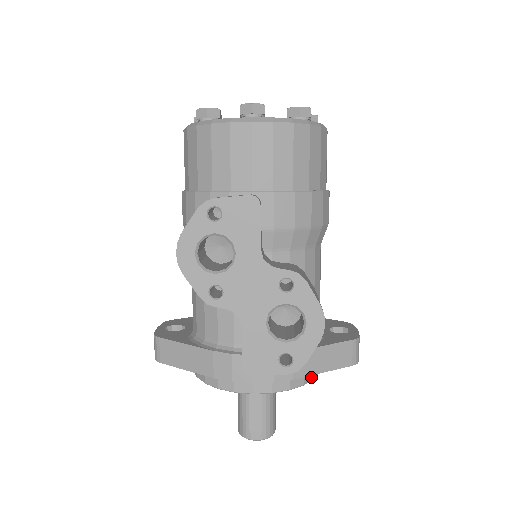
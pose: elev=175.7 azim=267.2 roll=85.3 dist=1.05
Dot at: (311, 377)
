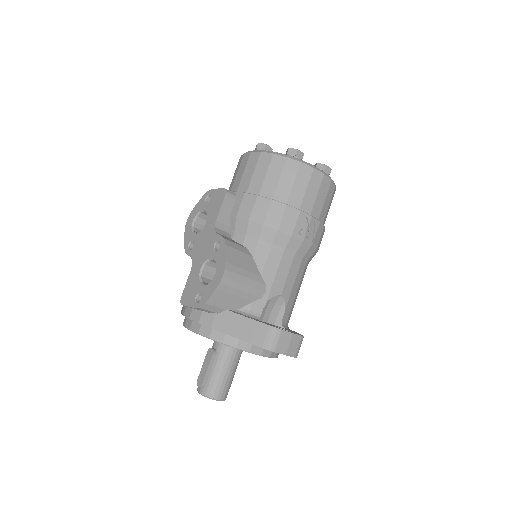
Dot at: (234, 344)
